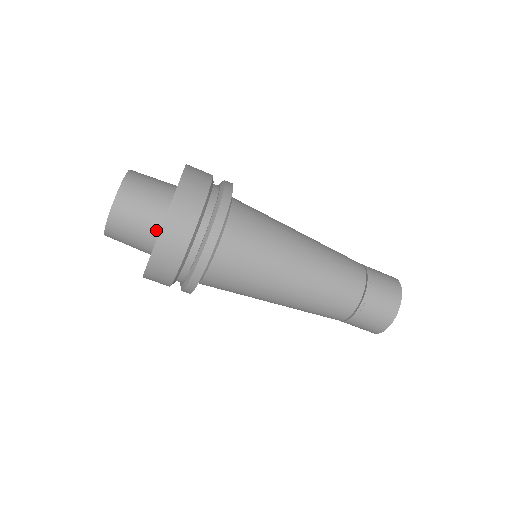
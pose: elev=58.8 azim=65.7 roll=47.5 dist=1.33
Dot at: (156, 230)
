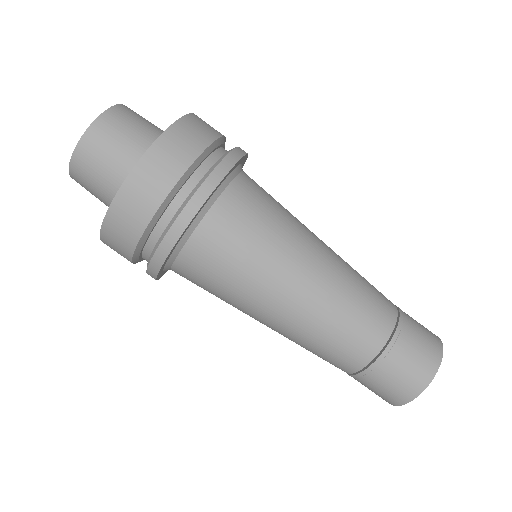
Dot at: occluded
